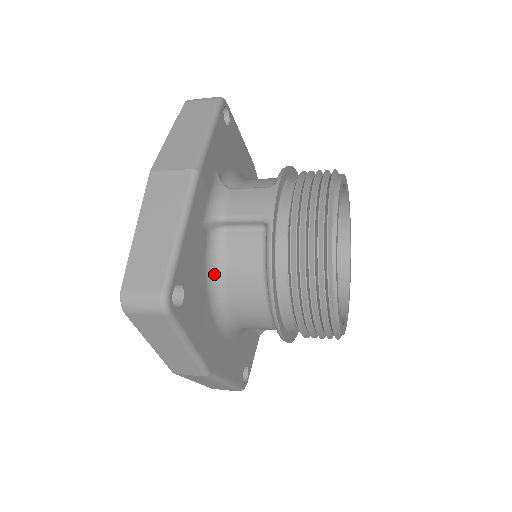
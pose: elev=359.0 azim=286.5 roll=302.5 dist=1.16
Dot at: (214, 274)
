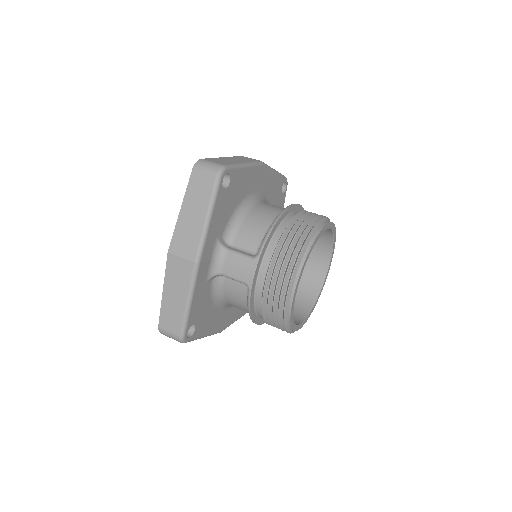
Dot at: (218, 297)
